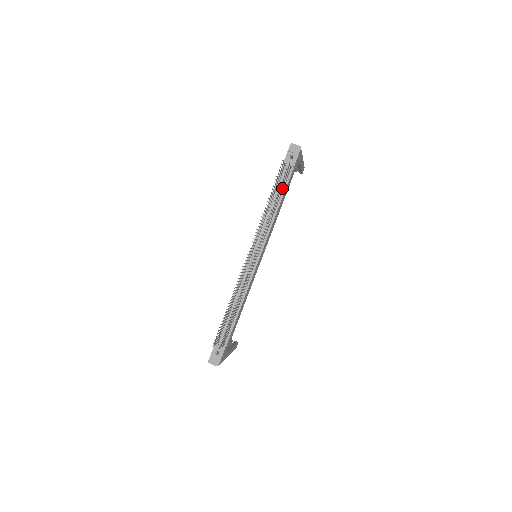
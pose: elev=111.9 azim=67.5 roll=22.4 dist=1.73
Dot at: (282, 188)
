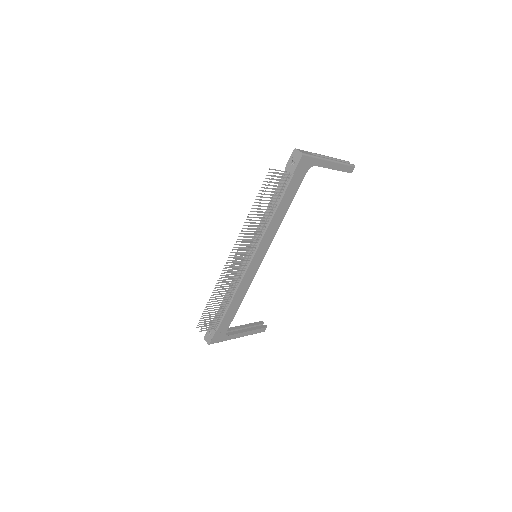
Dot at: (277, 195)
